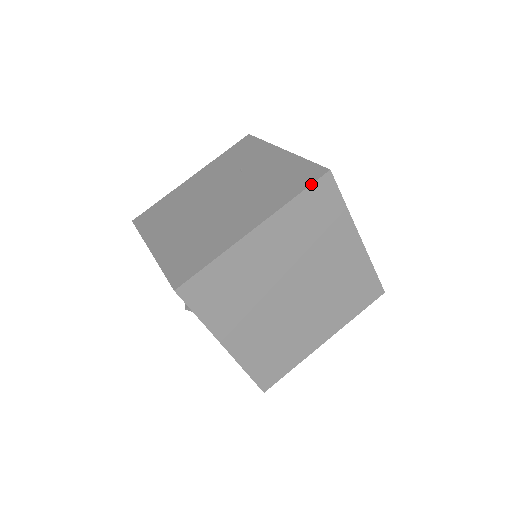
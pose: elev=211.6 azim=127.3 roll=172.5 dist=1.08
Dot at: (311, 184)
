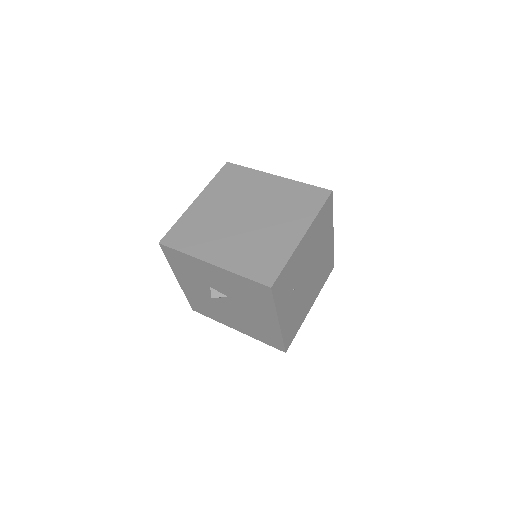
Dot at: (219, 171)
